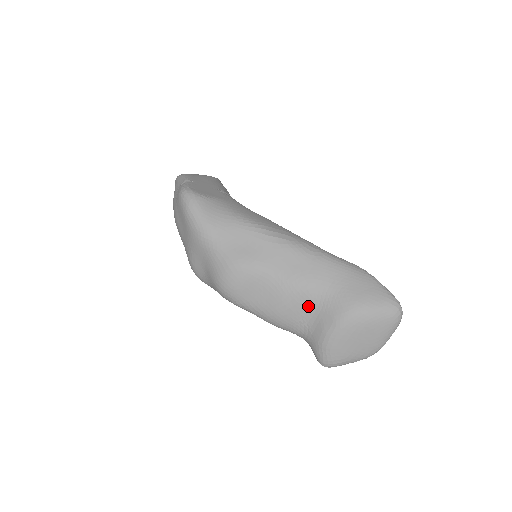
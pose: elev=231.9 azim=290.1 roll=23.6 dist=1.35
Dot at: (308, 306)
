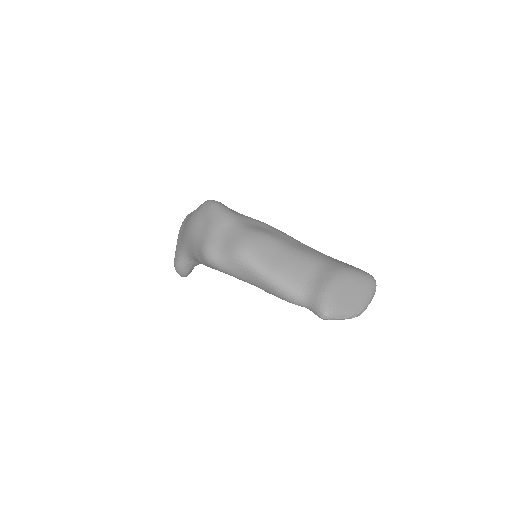
Dot at: (309, 268)
